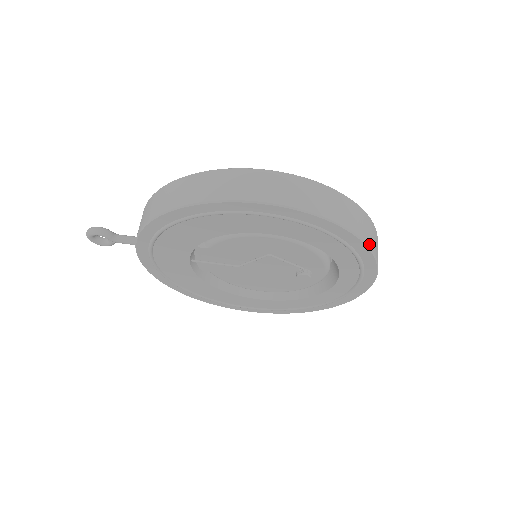
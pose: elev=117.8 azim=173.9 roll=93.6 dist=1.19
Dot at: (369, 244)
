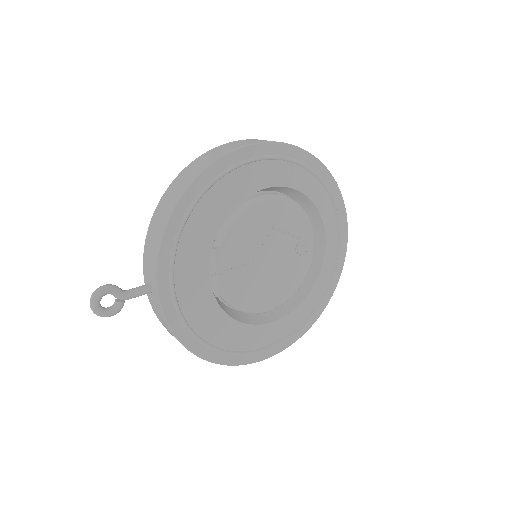
Dot at: (331, 175)
